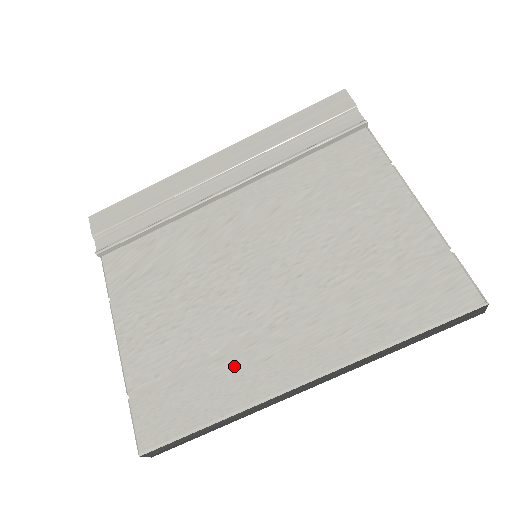
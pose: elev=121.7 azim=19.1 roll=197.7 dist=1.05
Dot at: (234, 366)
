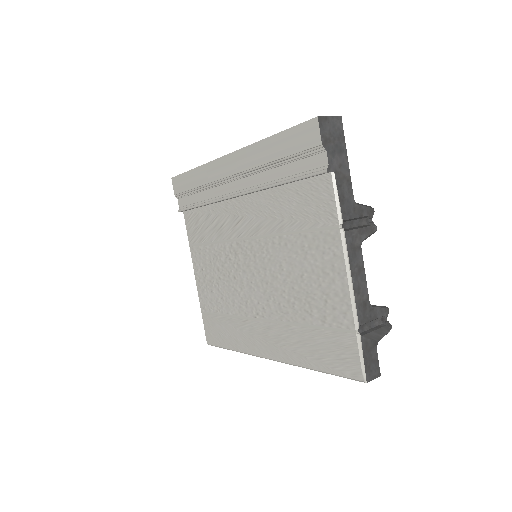
Dot at: (240, 328)
